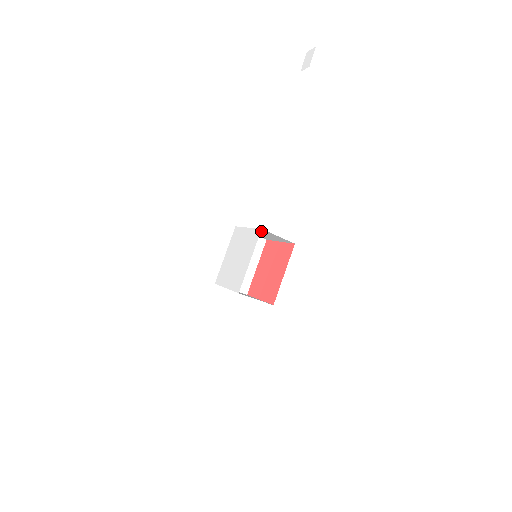
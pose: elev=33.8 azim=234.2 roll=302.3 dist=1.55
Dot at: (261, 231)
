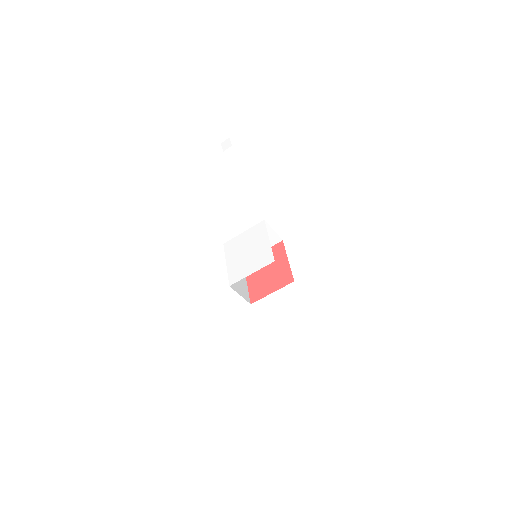
Dot at: occluded
